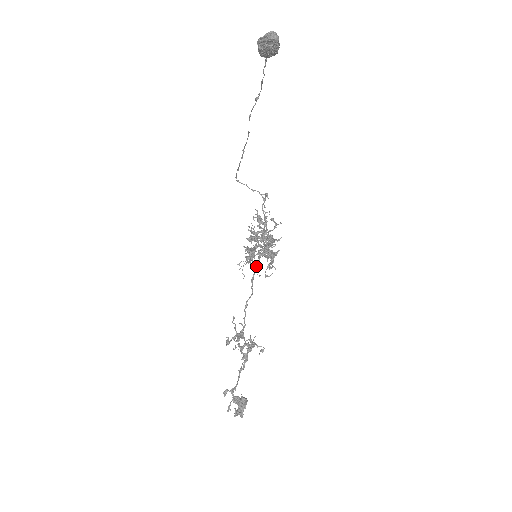
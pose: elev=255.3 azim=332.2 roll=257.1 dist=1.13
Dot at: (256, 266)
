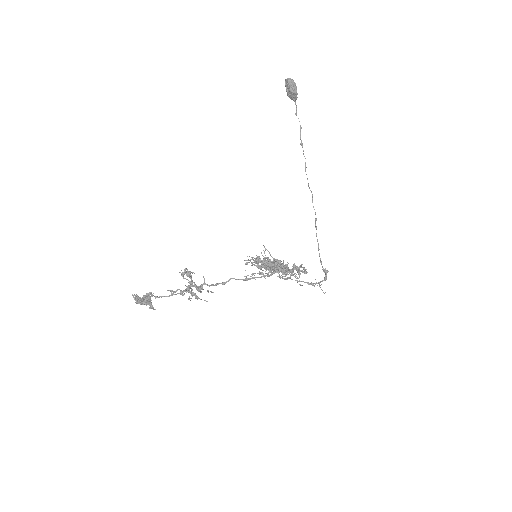
Dot at: occluded
